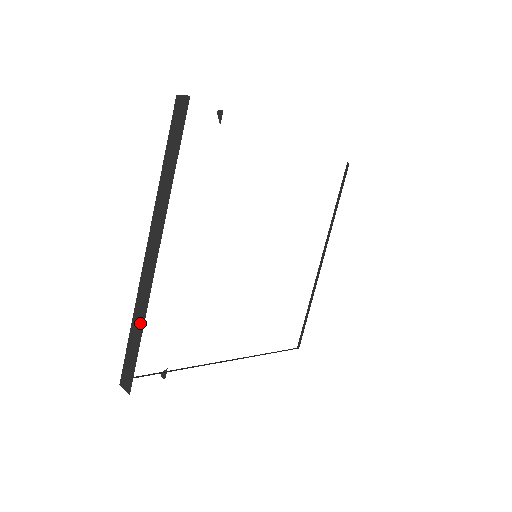
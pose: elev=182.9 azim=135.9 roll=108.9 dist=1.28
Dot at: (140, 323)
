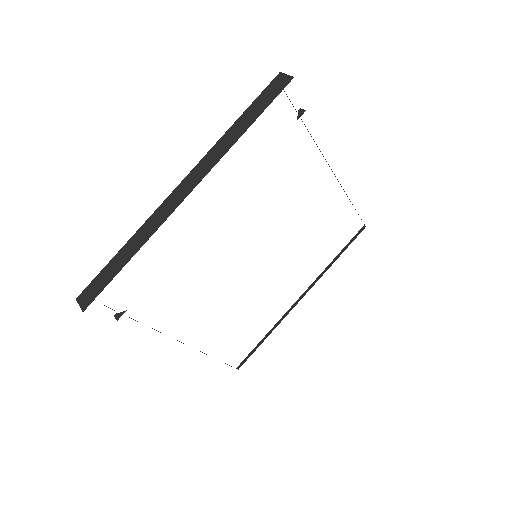
Dot at: (134, 248)
